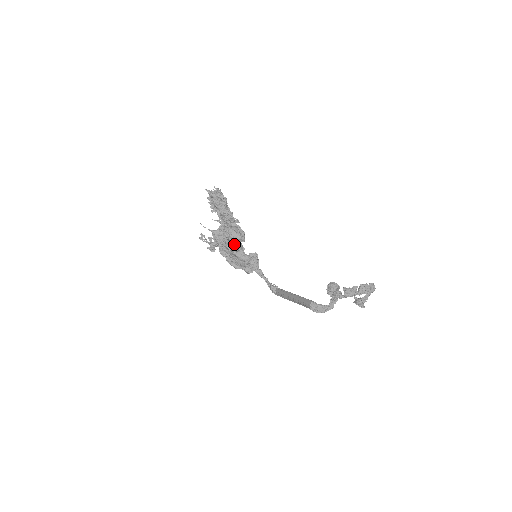
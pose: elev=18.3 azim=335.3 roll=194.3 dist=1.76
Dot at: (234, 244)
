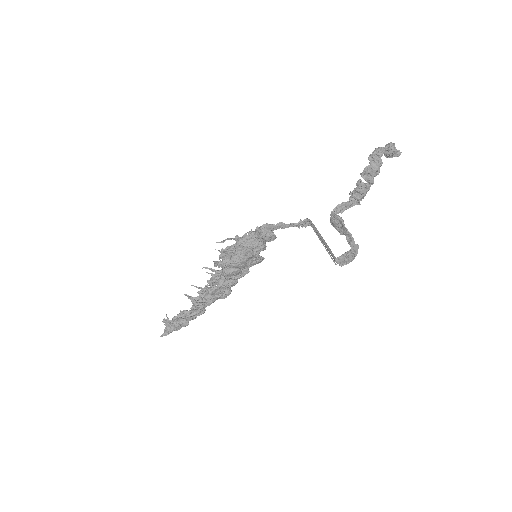
Dot at: occluded
